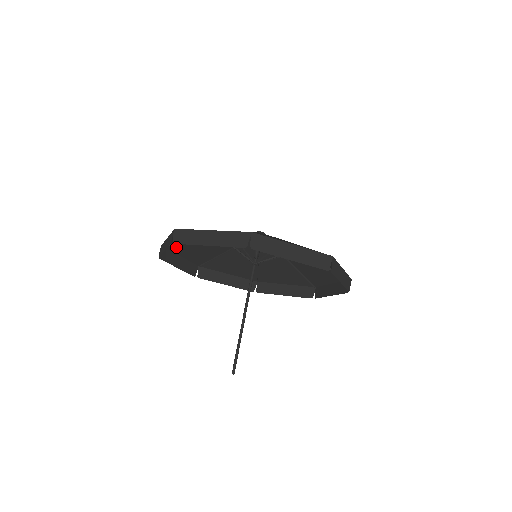
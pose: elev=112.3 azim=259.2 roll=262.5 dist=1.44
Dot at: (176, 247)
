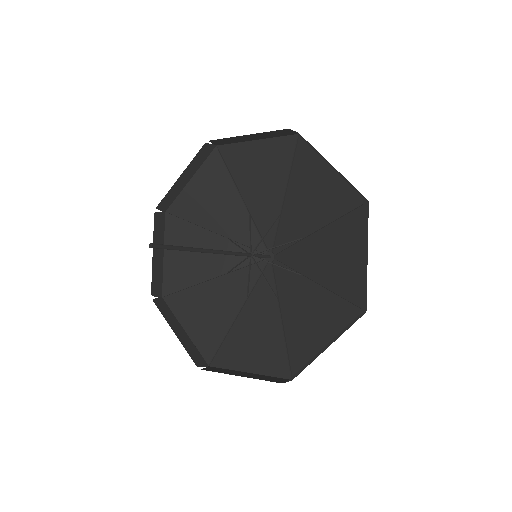
Dot at: (174, 228)
